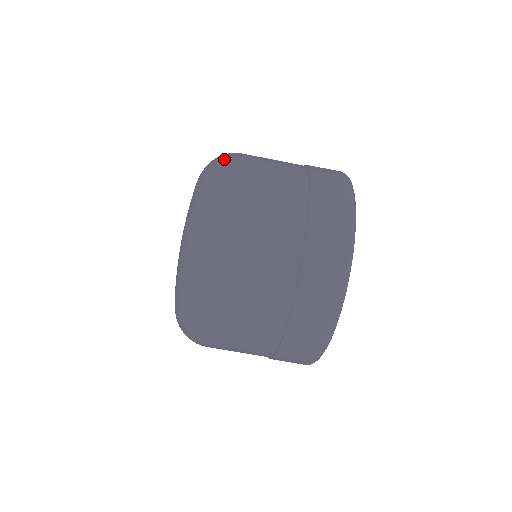
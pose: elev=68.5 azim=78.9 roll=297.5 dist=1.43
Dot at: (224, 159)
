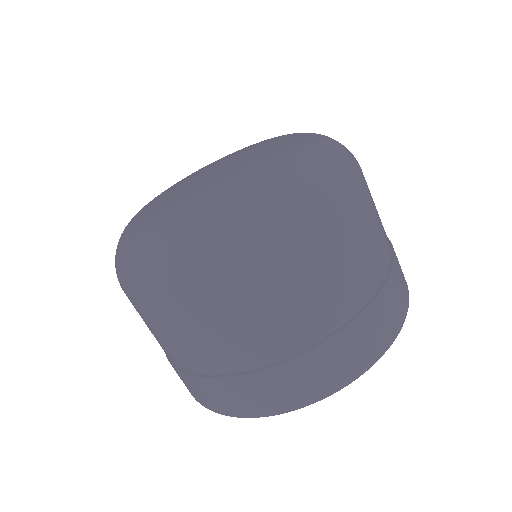
Dot at: (342, 173)
